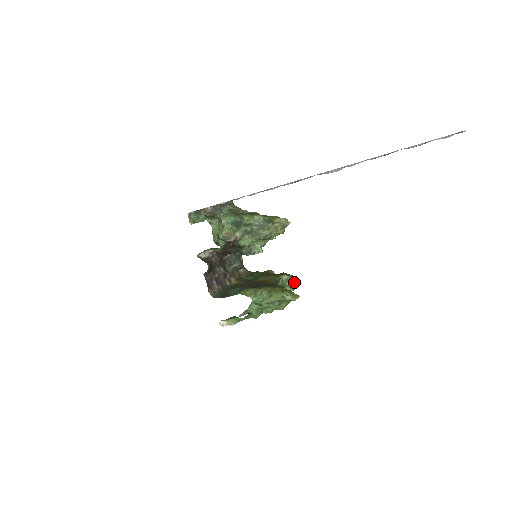
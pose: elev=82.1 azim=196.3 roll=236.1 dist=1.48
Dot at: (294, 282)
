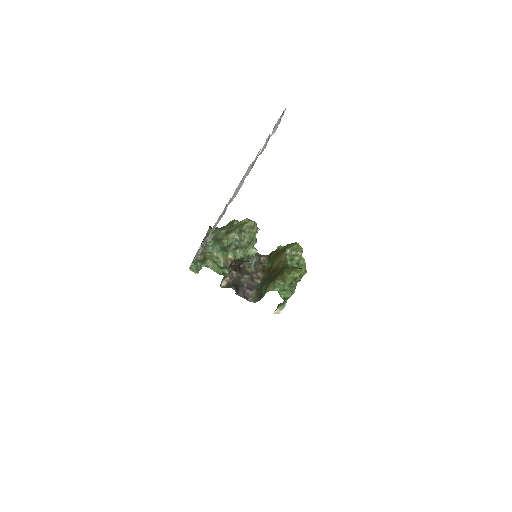
Dot at: (297, 249)
